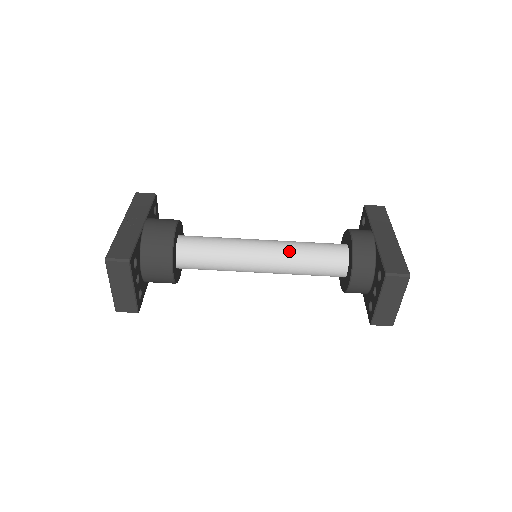
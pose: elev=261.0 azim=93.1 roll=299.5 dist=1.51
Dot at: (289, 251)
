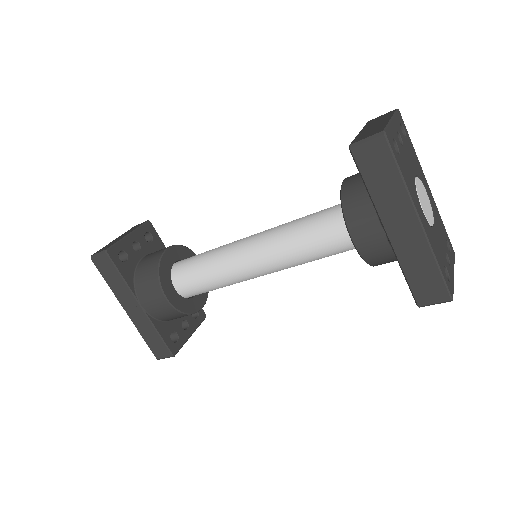
Dot at: (288, 263)
